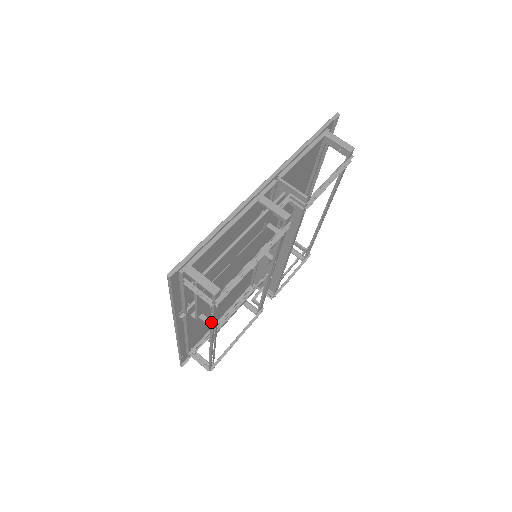
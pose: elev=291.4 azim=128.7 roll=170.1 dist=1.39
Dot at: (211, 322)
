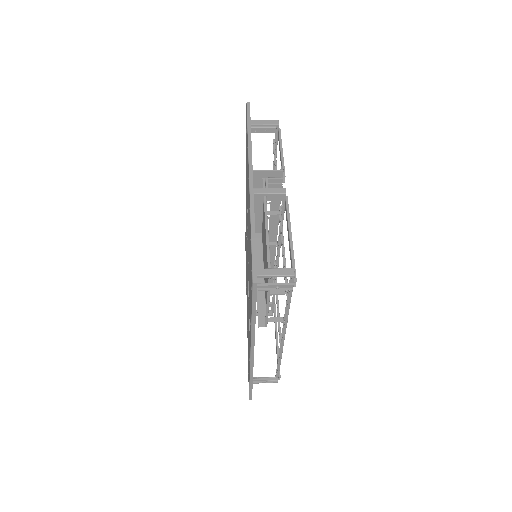
Dot at: (286, 314)
